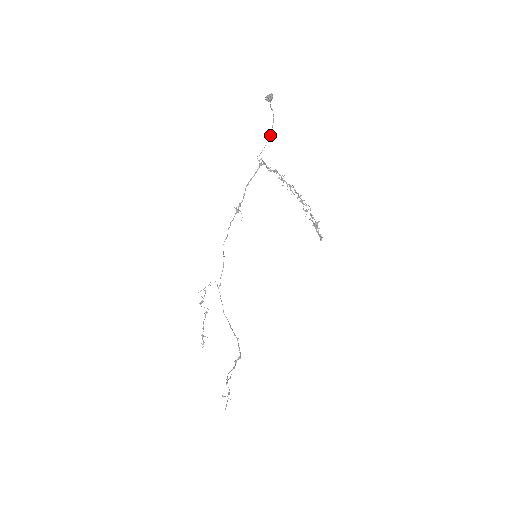
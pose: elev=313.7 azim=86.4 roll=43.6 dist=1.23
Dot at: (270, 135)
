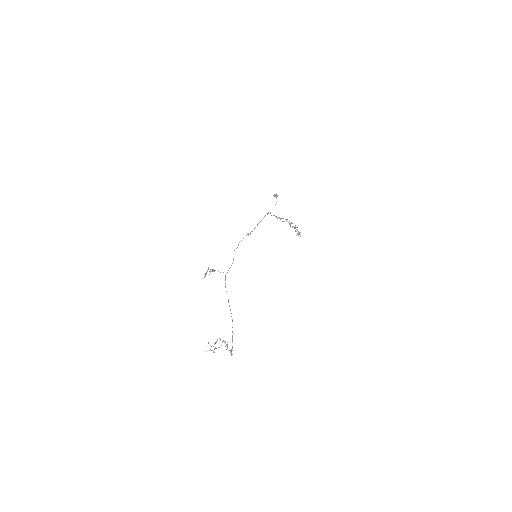
Dot at: occluded
